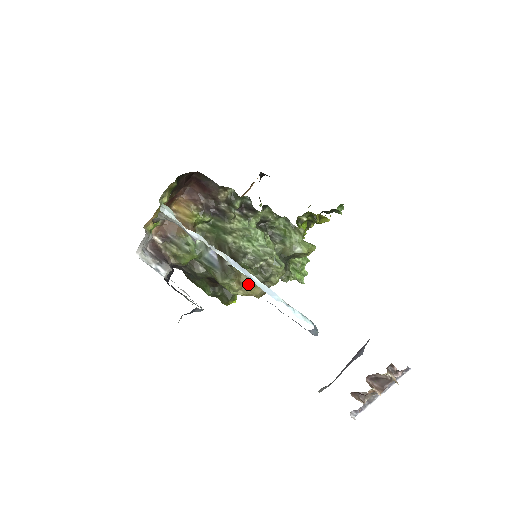
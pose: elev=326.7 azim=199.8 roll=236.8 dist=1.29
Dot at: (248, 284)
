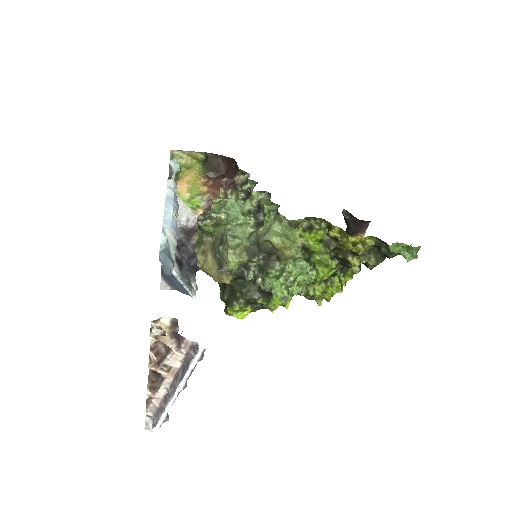
Dot at: (208, 256)
